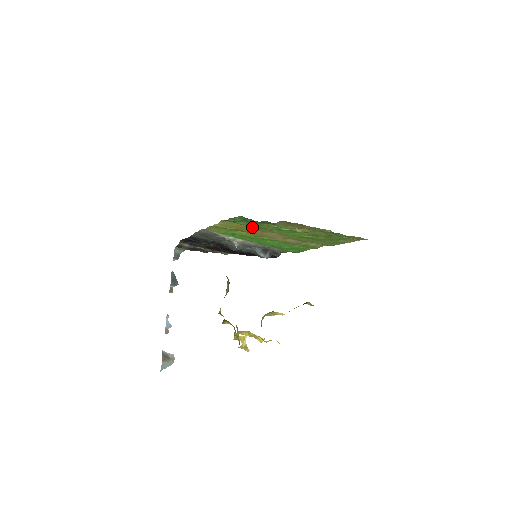
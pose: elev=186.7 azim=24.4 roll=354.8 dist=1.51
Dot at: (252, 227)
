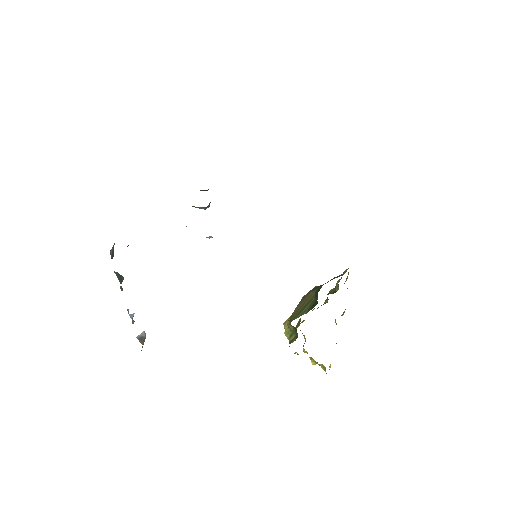
Dot at: occluded
